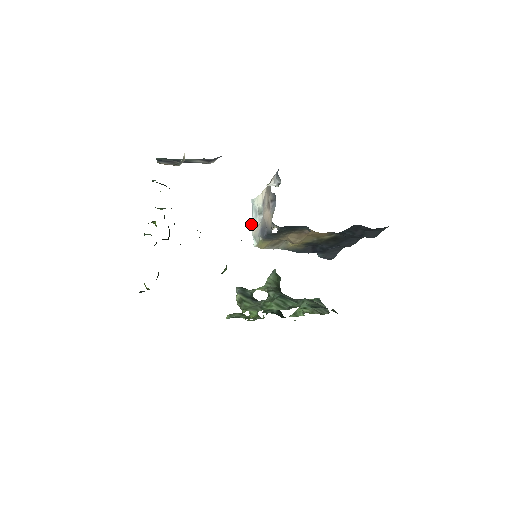
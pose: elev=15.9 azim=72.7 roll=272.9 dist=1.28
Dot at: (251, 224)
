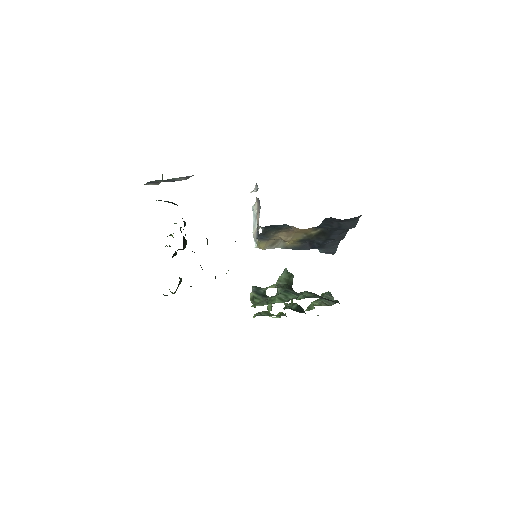
Dot at: occluded
